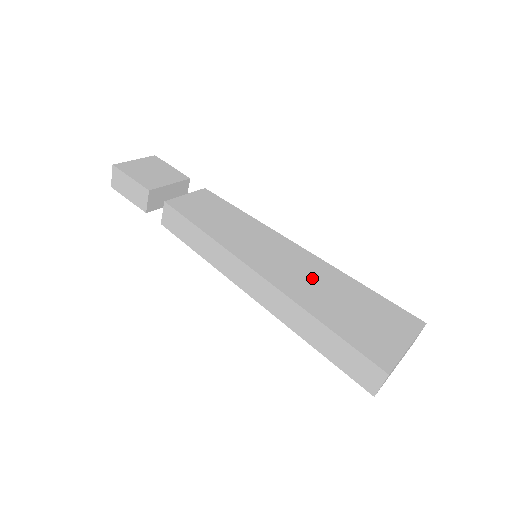
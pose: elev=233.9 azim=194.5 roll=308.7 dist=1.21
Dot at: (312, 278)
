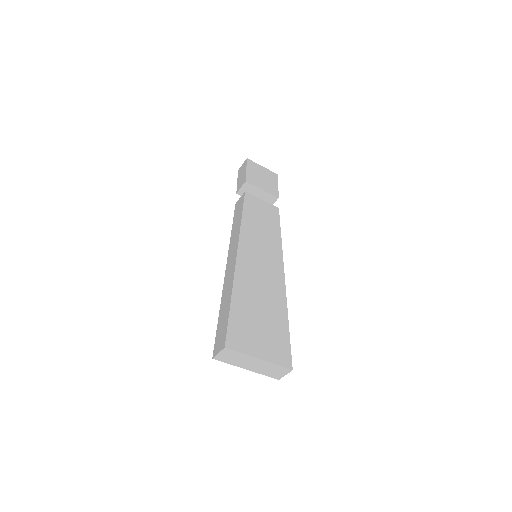
Dot at: (263, 287)
